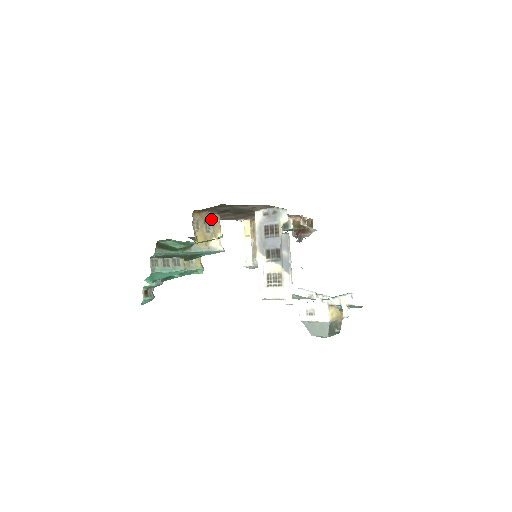
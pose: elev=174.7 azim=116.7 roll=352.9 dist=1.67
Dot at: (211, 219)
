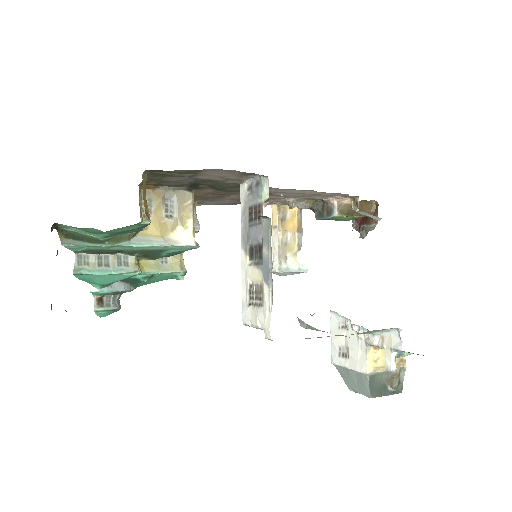
Dot at: (176, 198)
